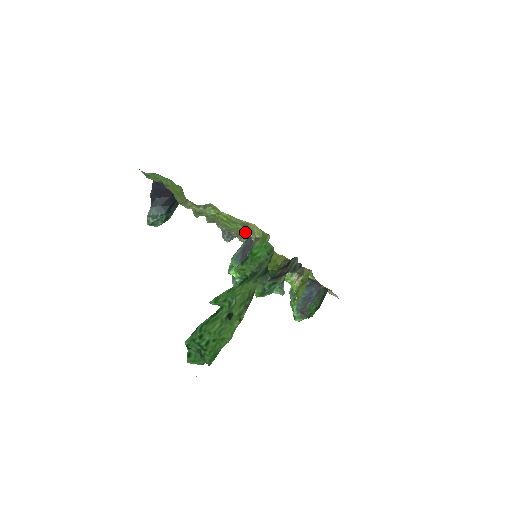
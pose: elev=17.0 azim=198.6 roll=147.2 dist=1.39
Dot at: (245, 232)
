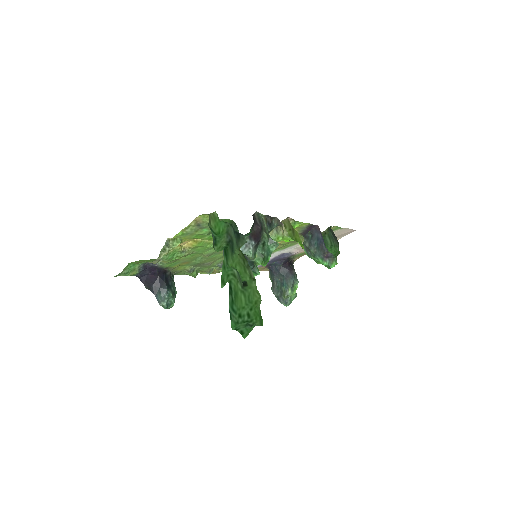
Dot at: occluded
